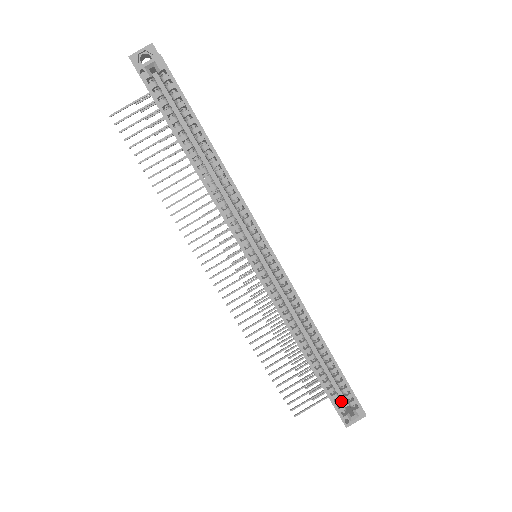
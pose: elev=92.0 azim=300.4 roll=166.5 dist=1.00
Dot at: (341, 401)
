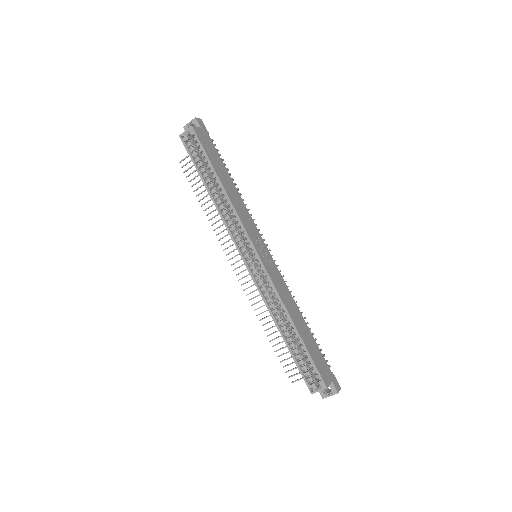
Dot at: (309, 373)
